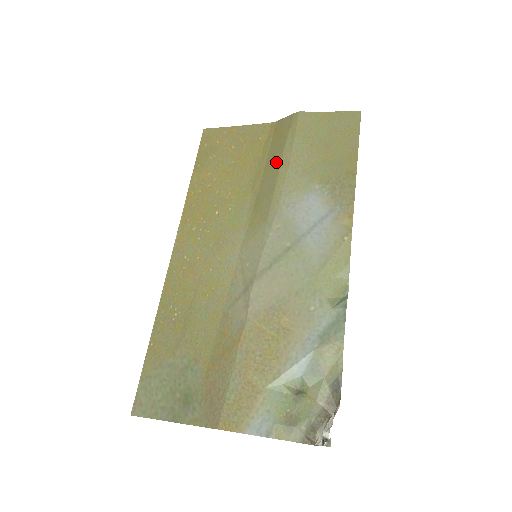
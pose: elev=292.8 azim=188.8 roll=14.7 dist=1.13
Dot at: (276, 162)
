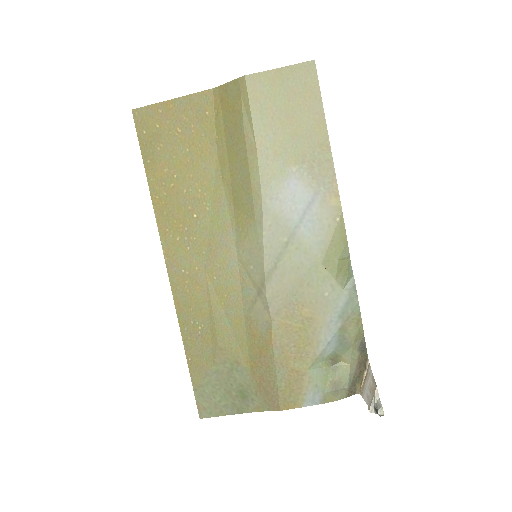
Dot at: (240, 147)
